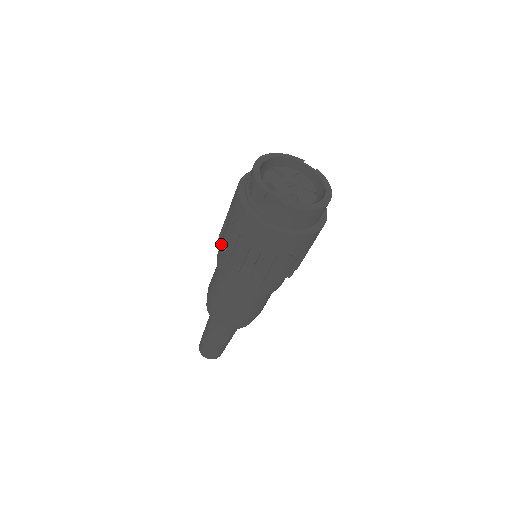
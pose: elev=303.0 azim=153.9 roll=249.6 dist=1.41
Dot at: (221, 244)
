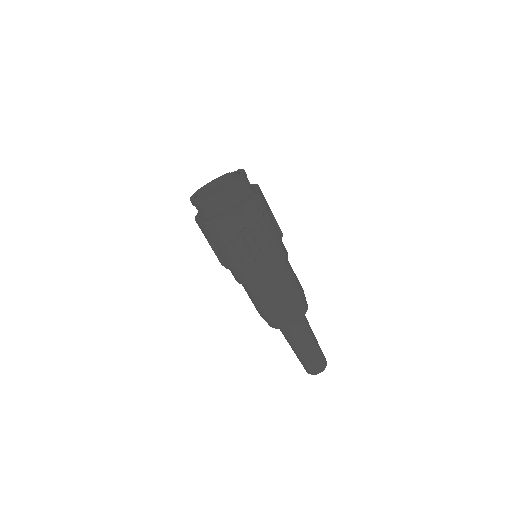
Dot at: (219, 261)
